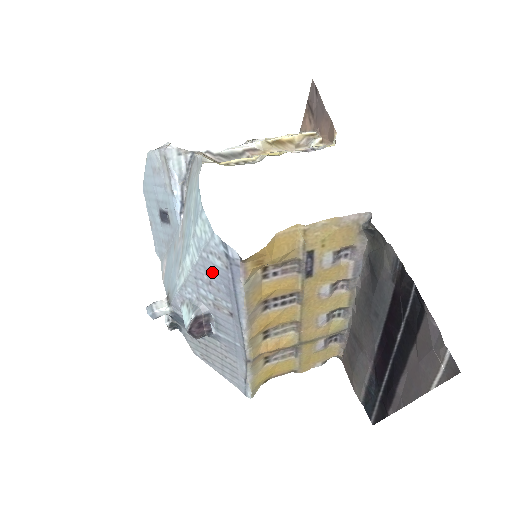
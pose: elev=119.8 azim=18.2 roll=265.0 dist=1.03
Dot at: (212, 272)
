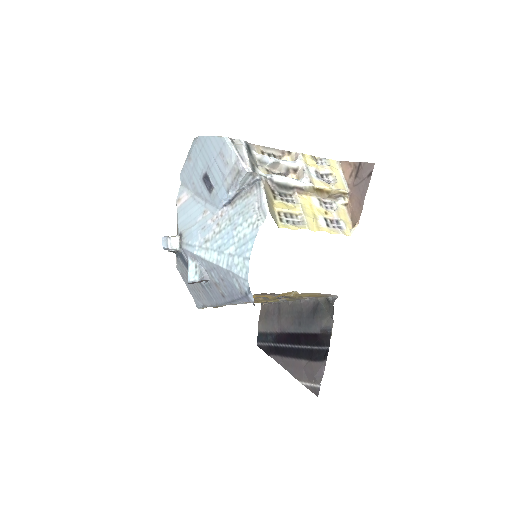
Dot at: (229, 281)
